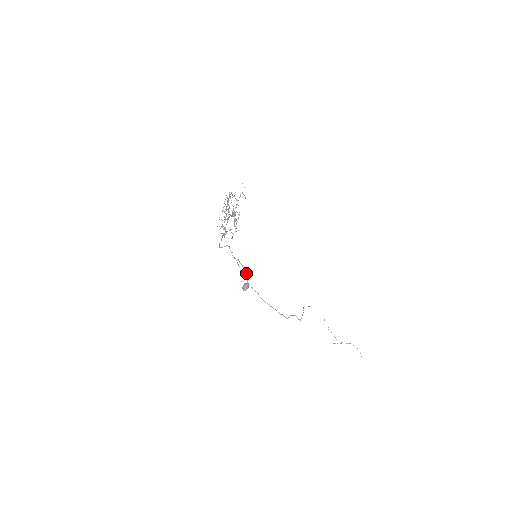
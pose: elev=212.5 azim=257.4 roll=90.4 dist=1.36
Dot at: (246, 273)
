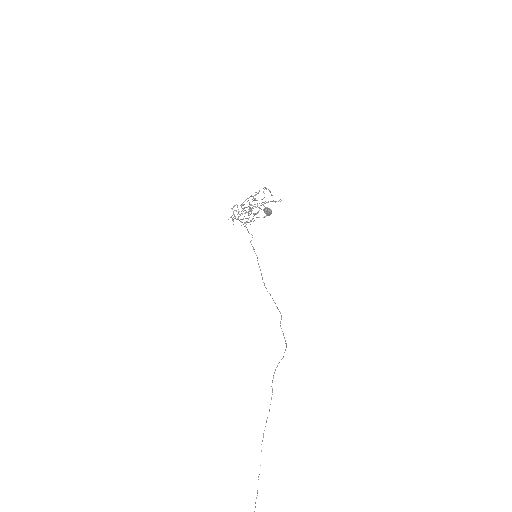
Dot at: occluded
